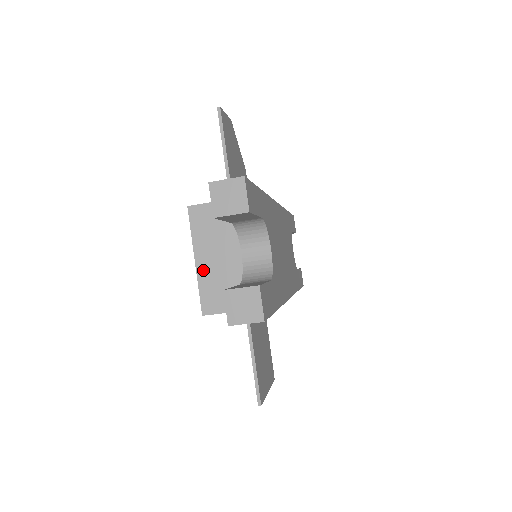
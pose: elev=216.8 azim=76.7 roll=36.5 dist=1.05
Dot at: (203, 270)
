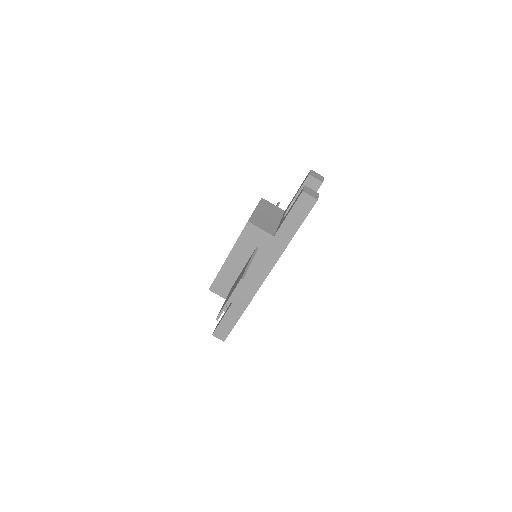
Dot at: (257, 213)
